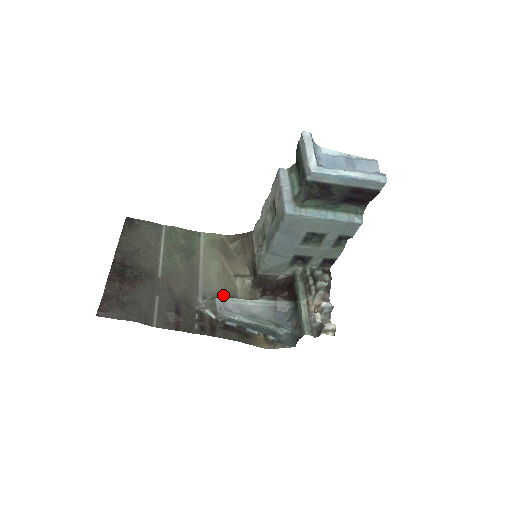
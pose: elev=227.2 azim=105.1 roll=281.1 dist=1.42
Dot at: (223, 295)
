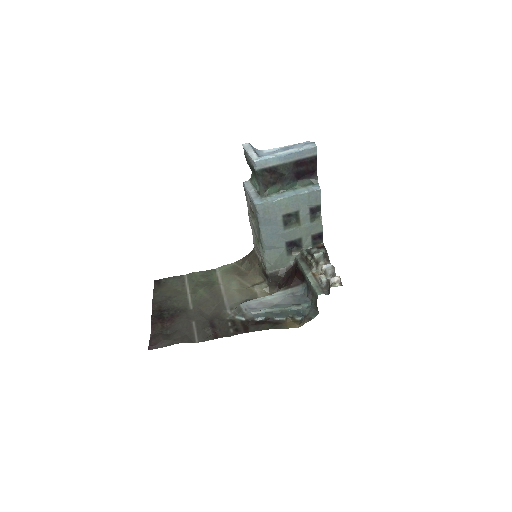
Dot at: (246, 301)
